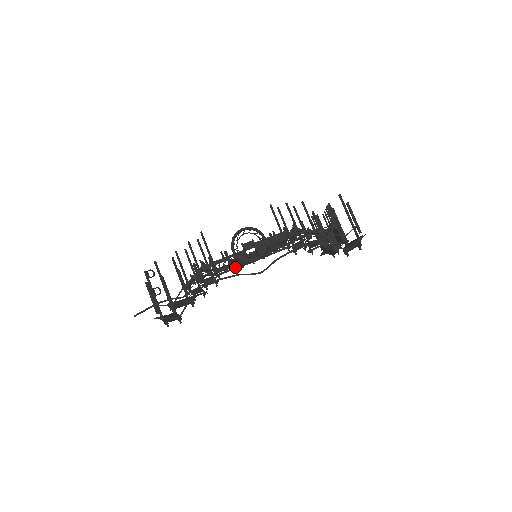
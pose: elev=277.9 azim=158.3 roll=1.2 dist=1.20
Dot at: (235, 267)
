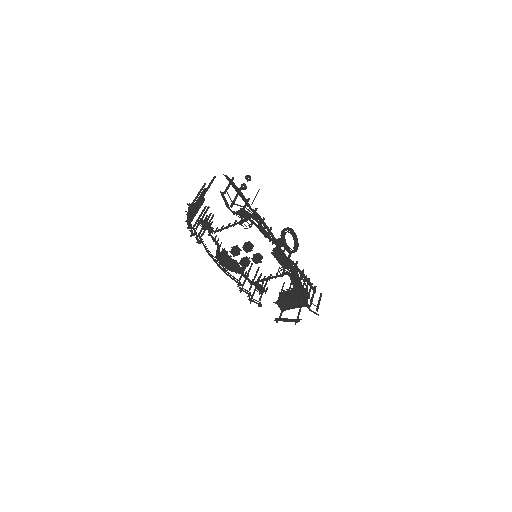
Dot at: occluded
